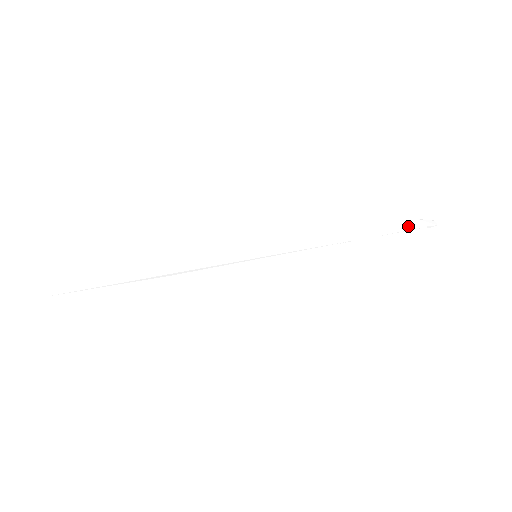
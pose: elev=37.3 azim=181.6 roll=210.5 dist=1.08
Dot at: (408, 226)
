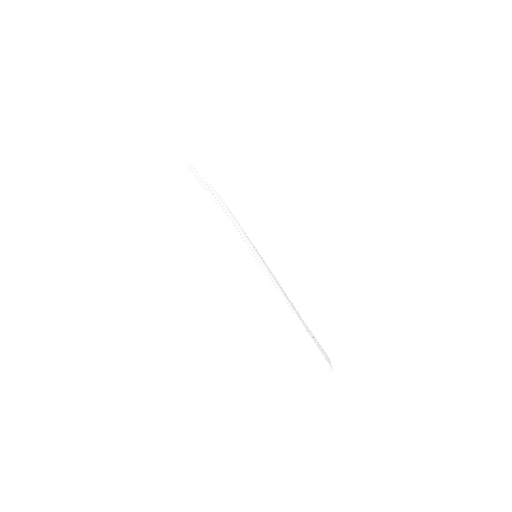
Dot at: (322, 350)
